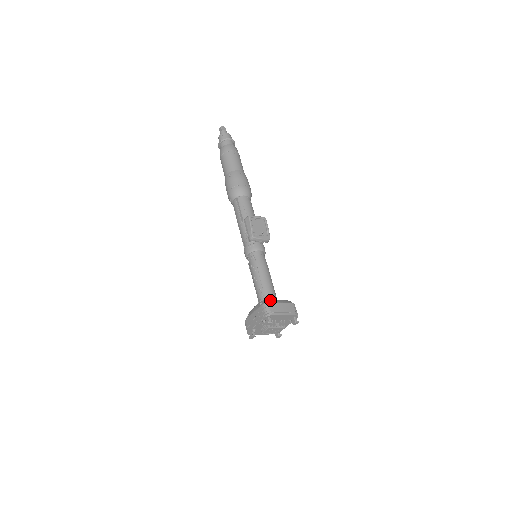
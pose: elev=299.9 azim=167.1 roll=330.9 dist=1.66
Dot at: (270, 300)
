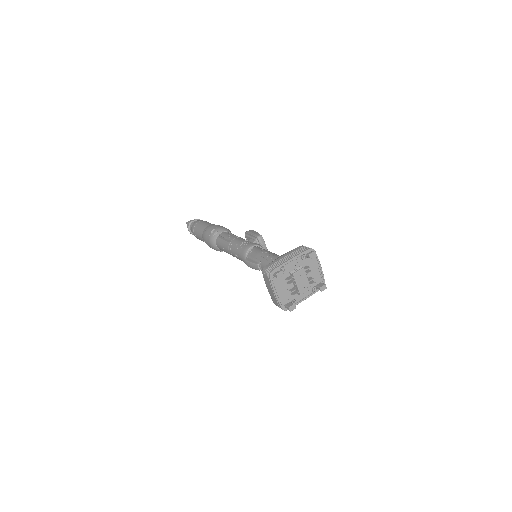
Dot at: occluded
